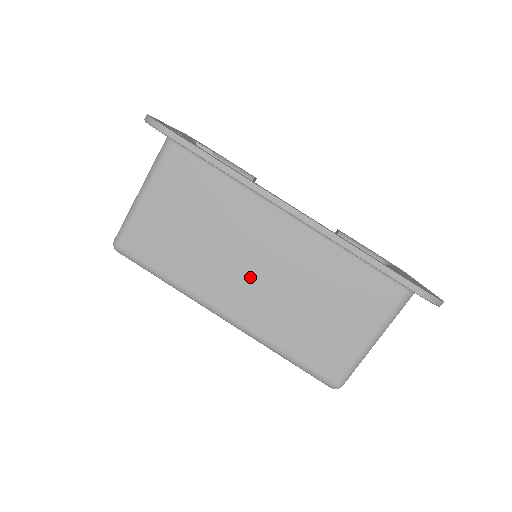
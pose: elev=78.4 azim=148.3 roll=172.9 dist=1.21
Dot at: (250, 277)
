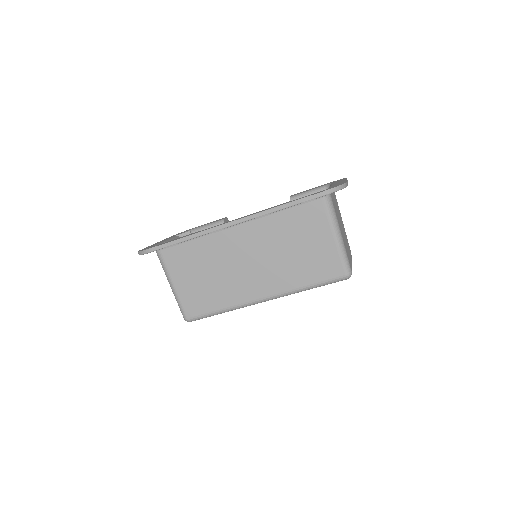
Dot at: (252, 270)
